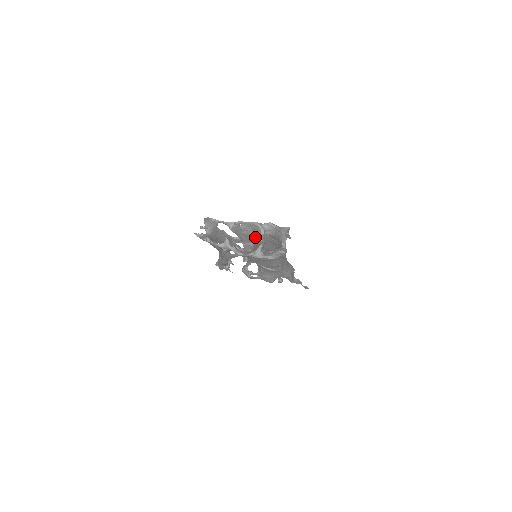
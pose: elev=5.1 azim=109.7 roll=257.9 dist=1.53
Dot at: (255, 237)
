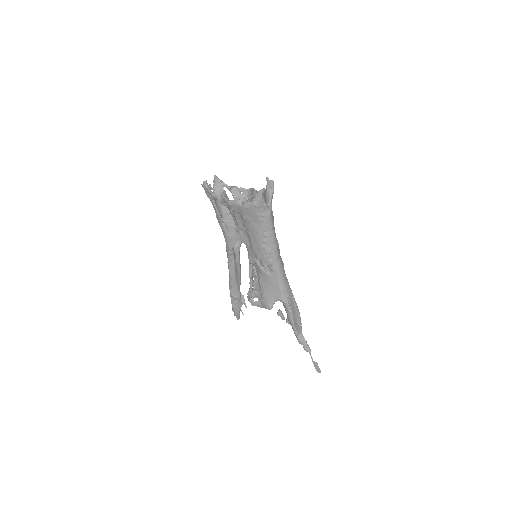
Dot at: occluded
